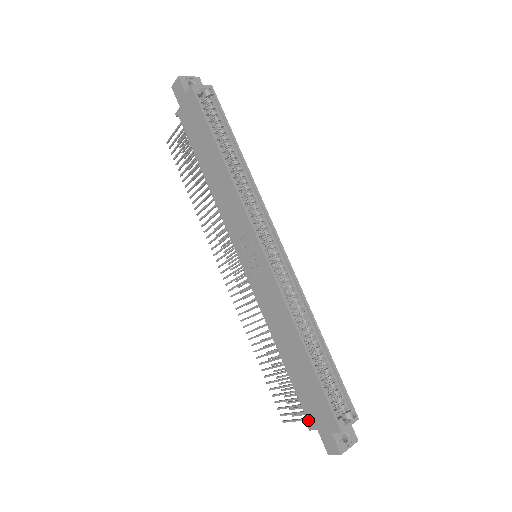
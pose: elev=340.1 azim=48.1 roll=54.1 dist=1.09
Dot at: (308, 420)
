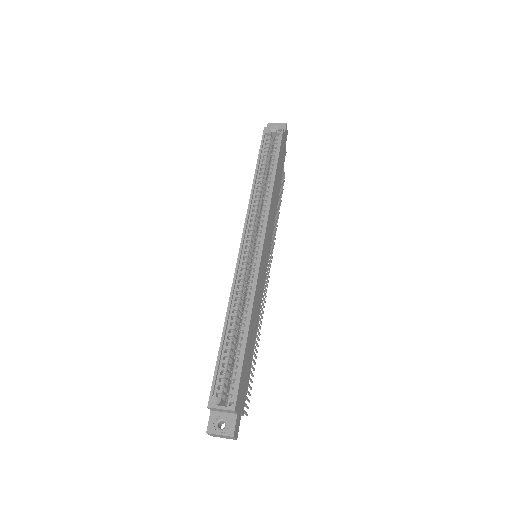
Dot at: occluded
